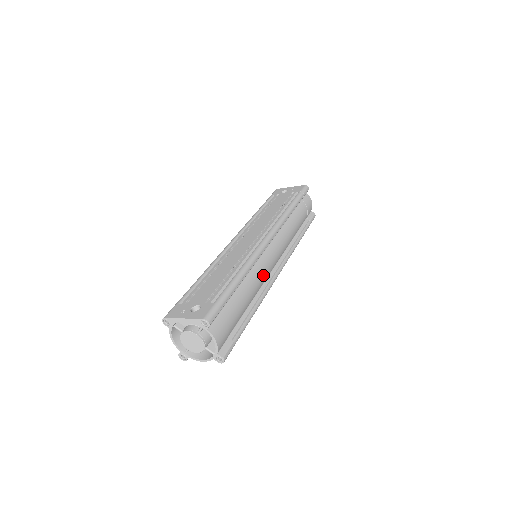
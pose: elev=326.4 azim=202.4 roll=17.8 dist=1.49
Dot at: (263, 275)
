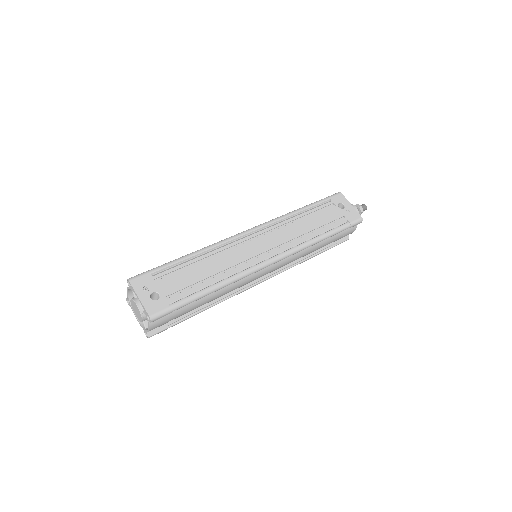
Dot at: (240, 286)
